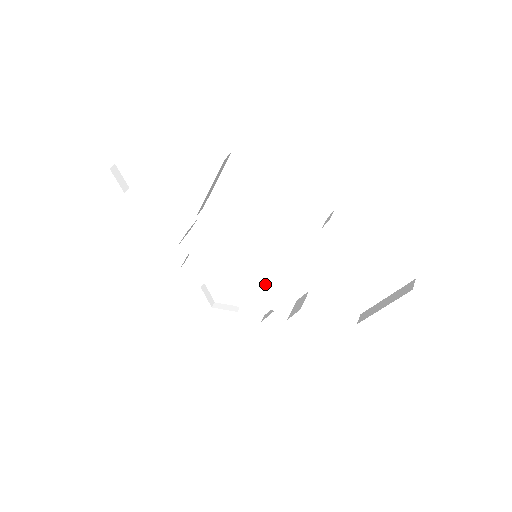
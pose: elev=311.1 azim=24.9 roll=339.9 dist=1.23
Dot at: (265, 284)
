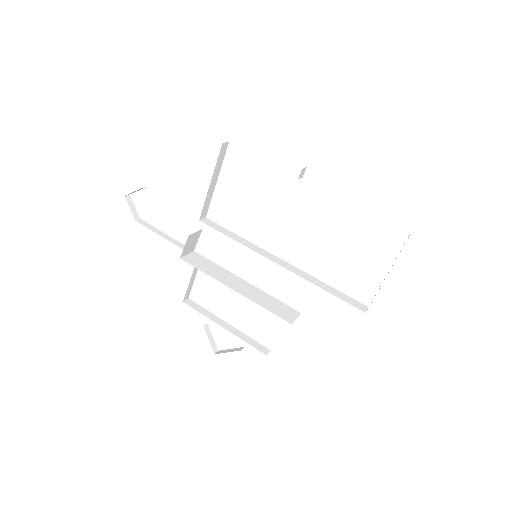
Dot at: (268, 296)
